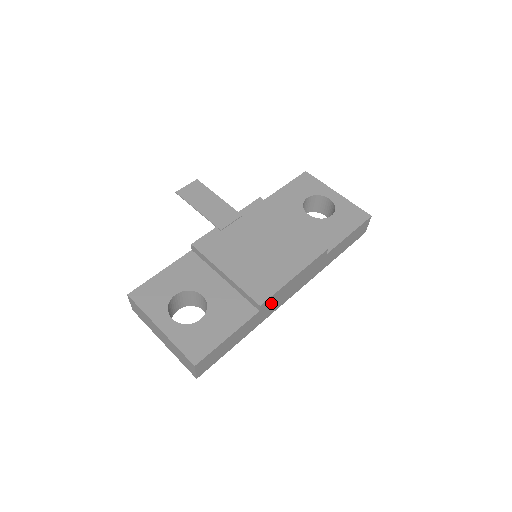
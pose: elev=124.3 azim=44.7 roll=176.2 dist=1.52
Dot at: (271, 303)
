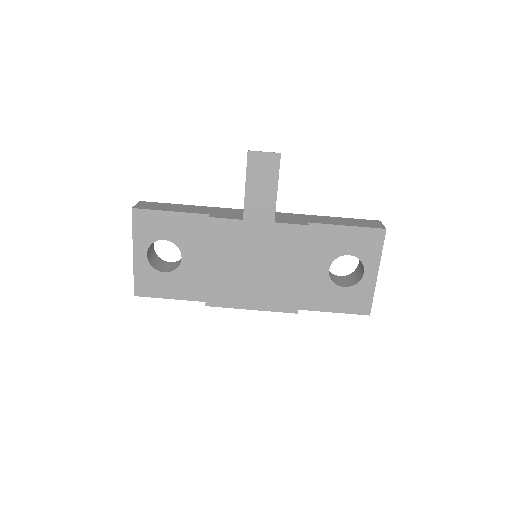
Dot at: occluded
